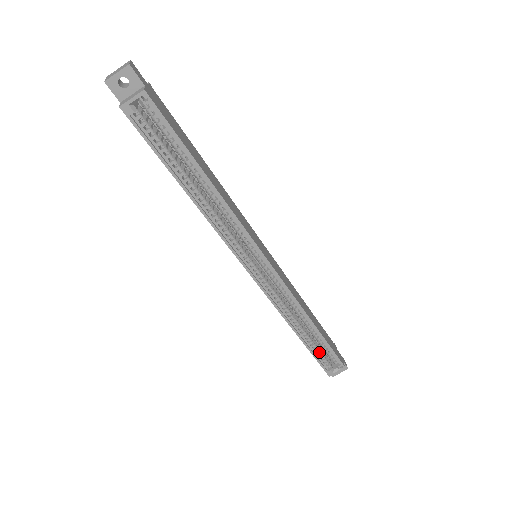
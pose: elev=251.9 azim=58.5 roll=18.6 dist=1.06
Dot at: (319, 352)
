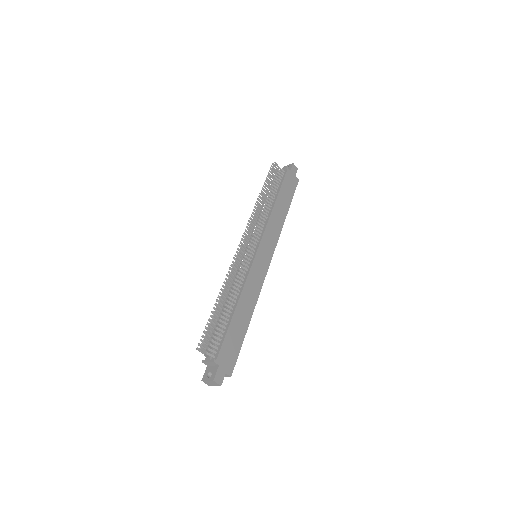
Dot at: occluded
